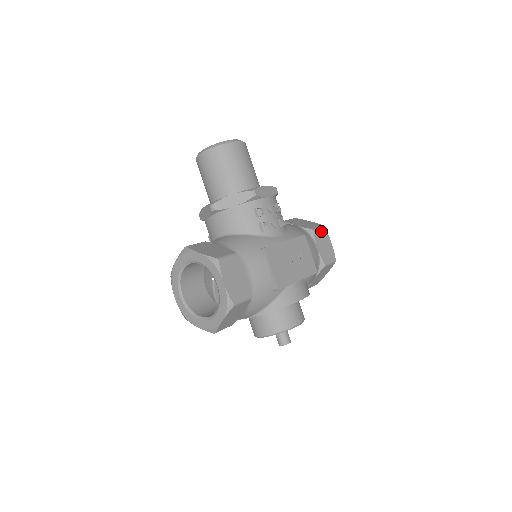
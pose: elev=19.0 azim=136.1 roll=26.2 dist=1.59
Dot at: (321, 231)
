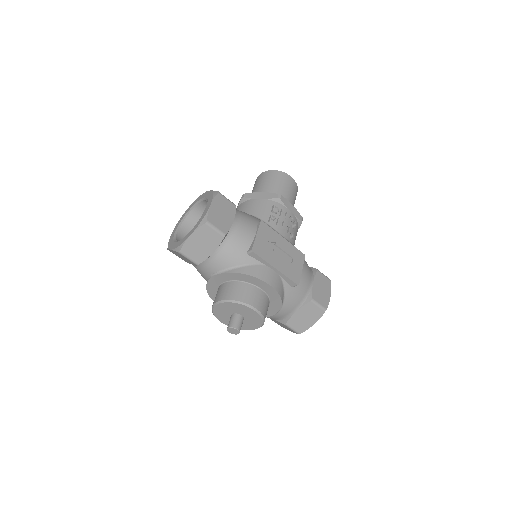
Dot at: (325, 279)
